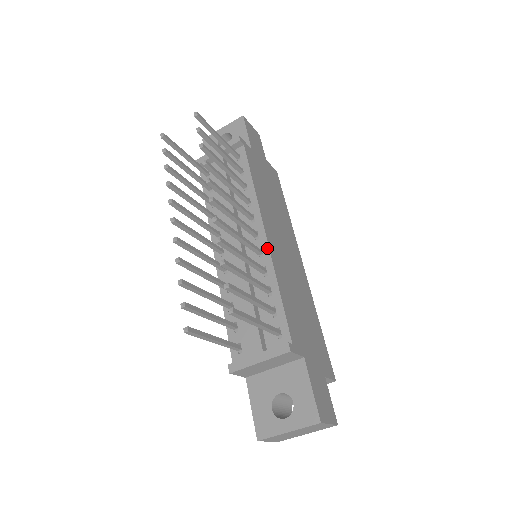
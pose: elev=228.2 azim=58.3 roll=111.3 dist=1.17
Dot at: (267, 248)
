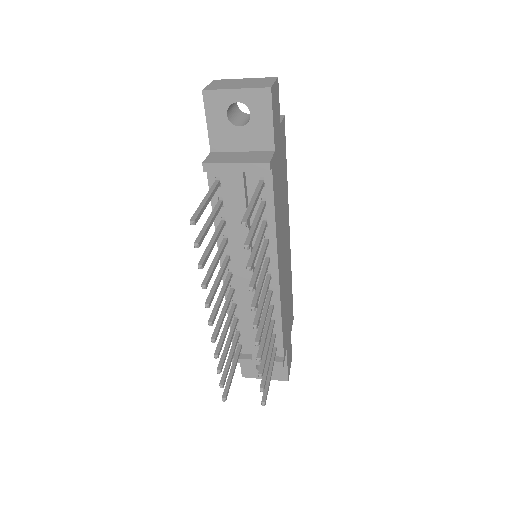
Dot at: (278, 290)
